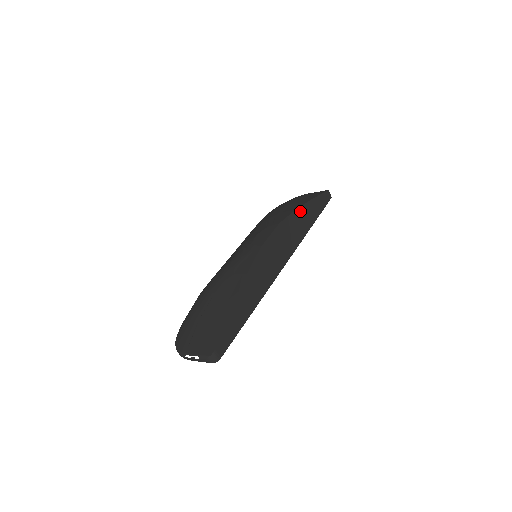
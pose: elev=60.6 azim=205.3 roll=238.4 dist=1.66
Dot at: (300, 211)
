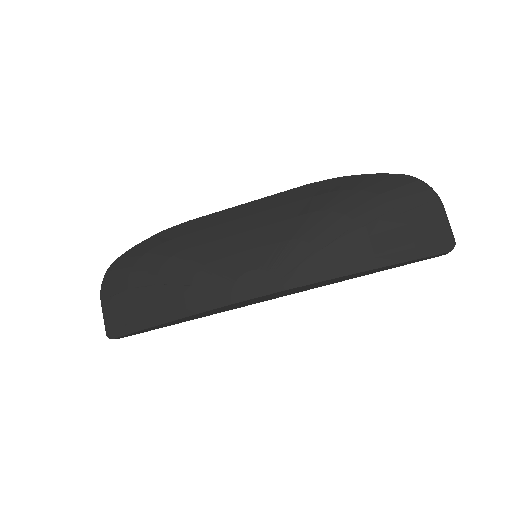
Dot at: (348, 276)
